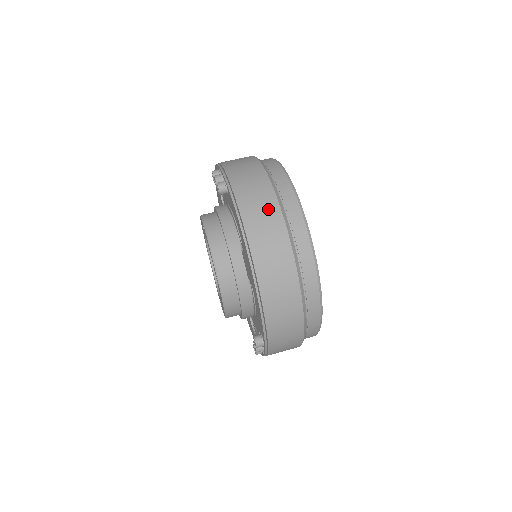
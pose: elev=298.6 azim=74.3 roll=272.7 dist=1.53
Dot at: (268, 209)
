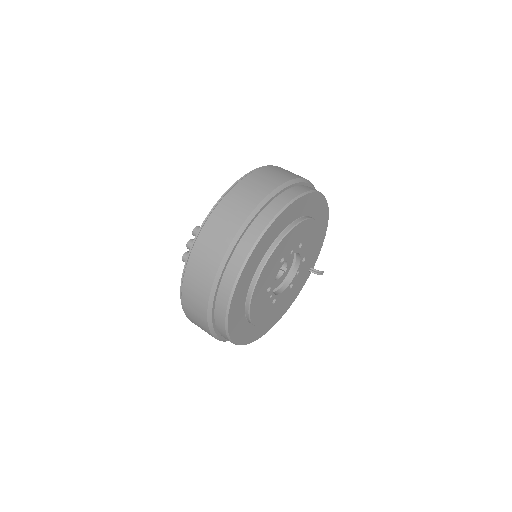
Dot at: occluded
